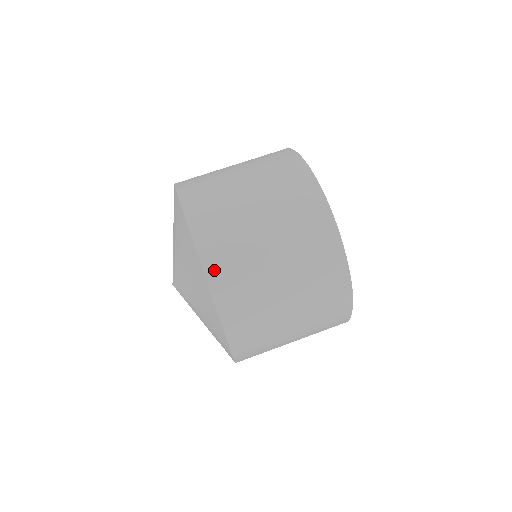
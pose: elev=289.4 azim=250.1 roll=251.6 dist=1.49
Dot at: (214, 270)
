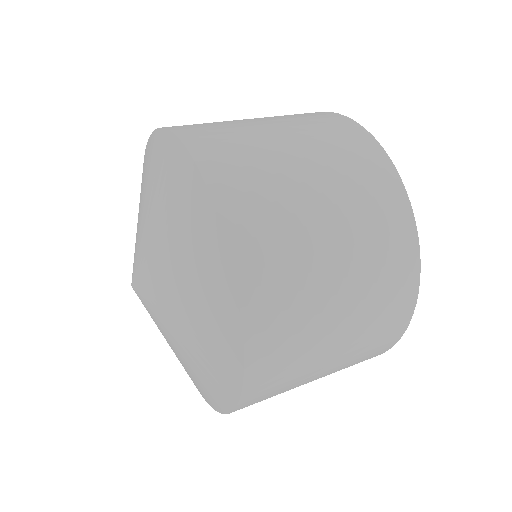
Dot at: (224, 188)
